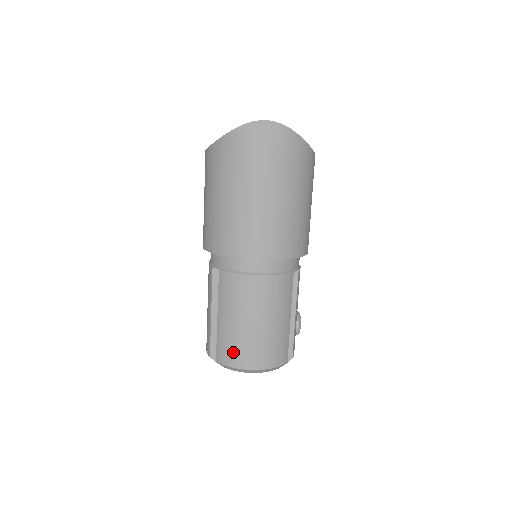
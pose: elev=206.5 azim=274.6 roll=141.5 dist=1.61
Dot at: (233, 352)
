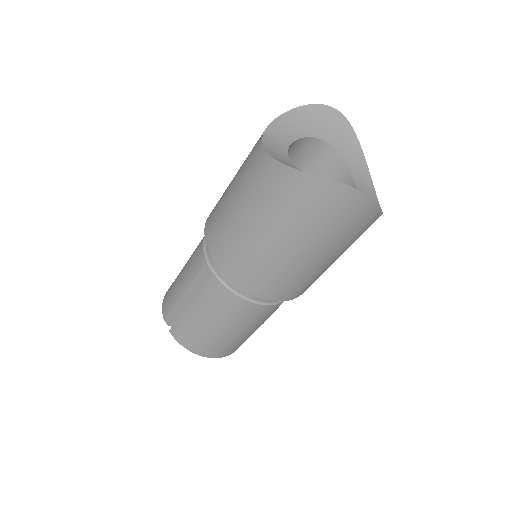
Dot at: (190, 338)
